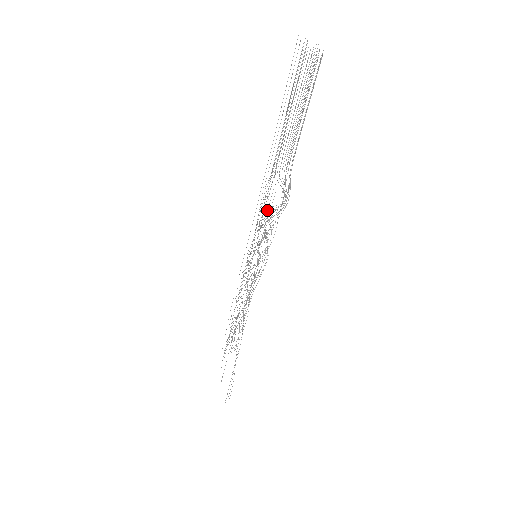
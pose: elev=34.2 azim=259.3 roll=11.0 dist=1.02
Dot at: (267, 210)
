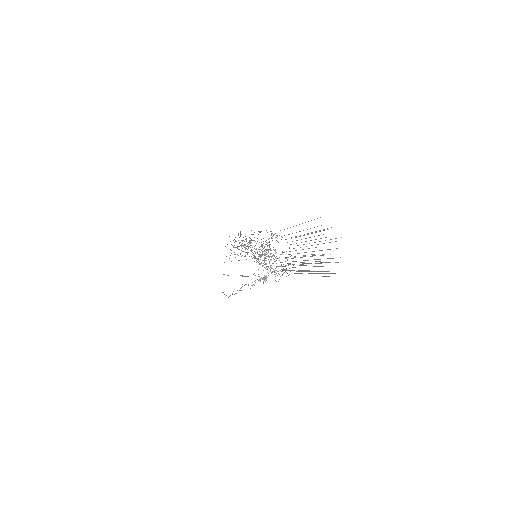
Dot at: (263, 282)
